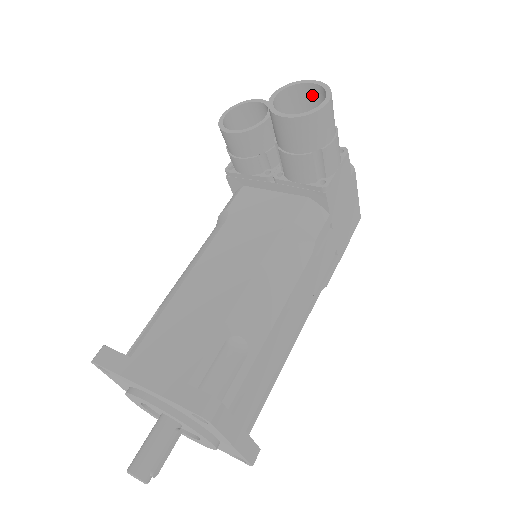
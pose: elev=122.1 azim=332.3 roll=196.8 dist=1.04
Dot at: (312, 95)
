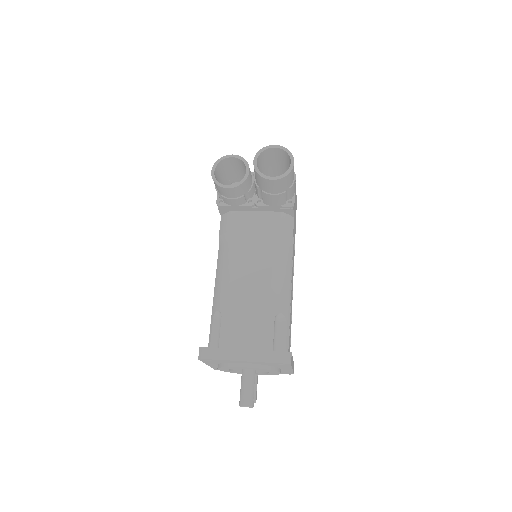
Dot at: (275, 153)
